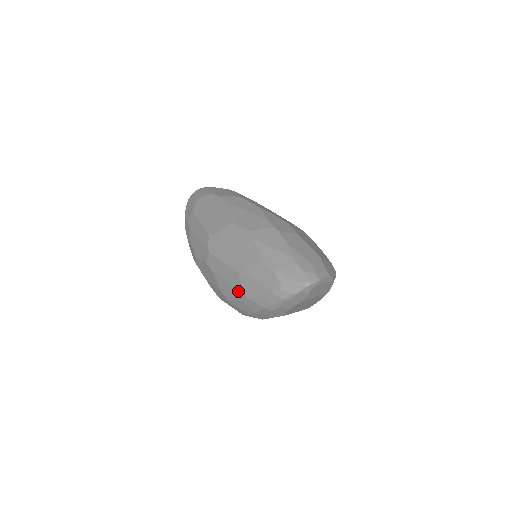
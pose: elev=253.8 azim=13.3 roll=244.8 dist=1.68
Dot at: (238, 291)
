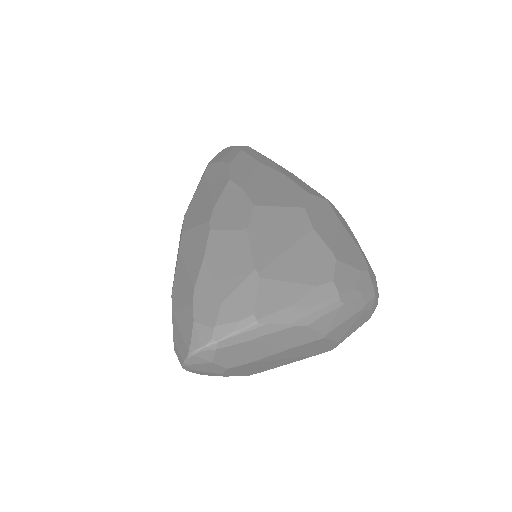
Dot at: occluded
